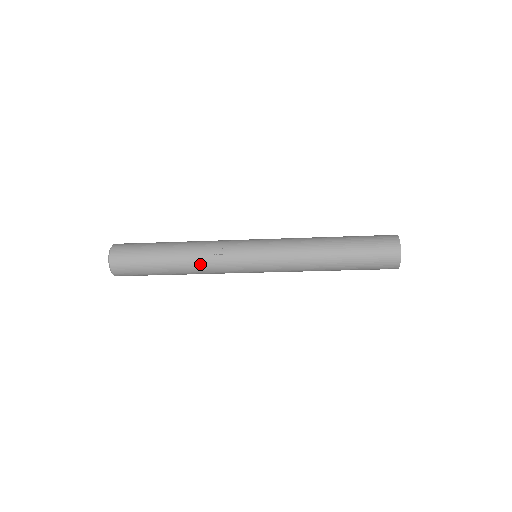
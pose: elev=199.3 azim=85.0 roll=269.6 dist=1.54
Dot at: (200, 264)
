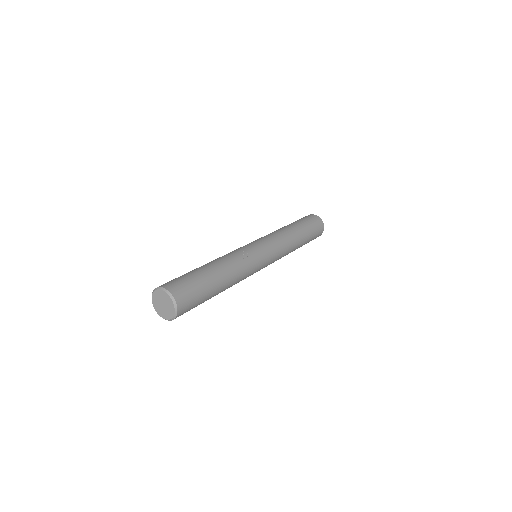
Dot at: (238, 271)
